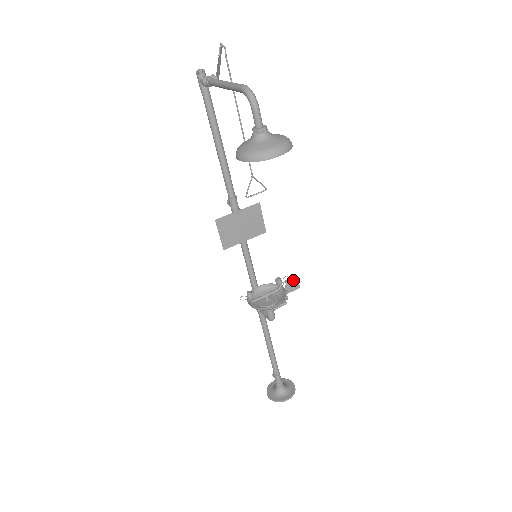
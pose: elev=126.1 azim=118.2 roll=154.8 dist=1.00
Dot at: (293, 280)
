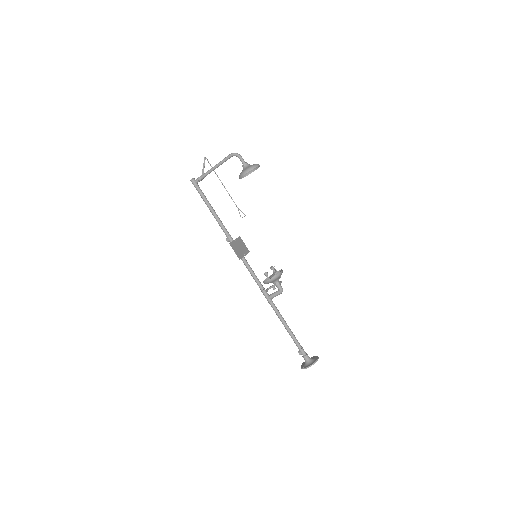
Dot at: occluded
